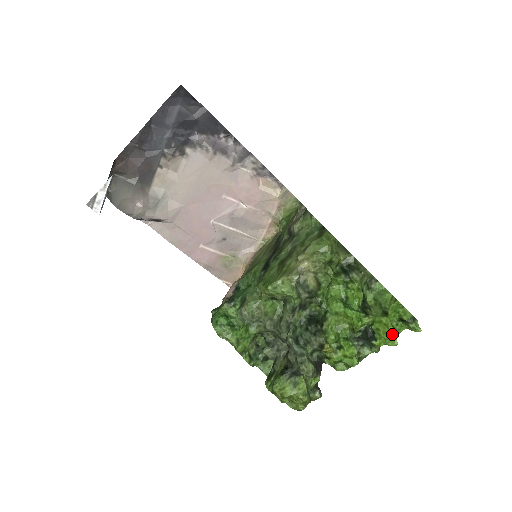
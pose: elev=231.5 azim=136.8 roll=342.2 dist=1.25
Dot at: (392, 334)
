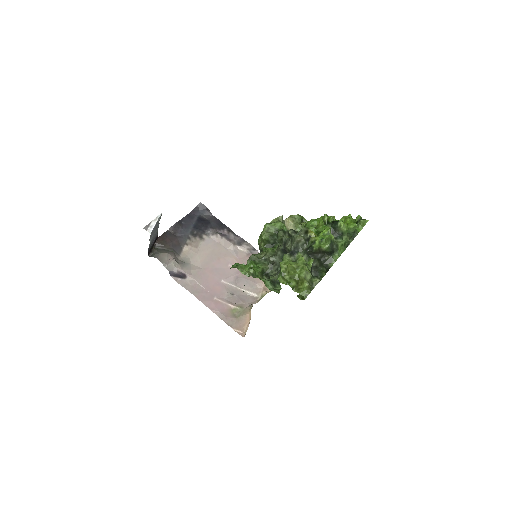
Dot at: (350, 219)
